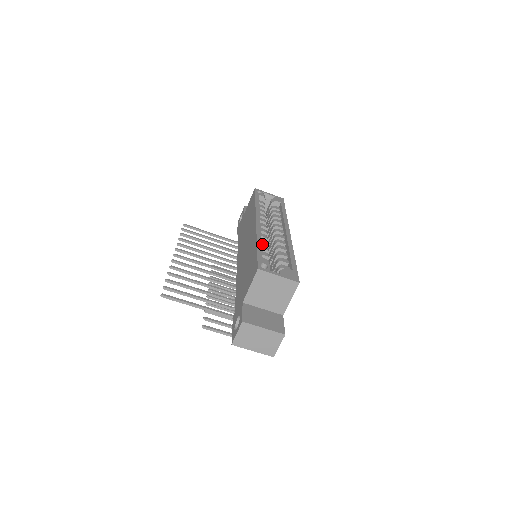
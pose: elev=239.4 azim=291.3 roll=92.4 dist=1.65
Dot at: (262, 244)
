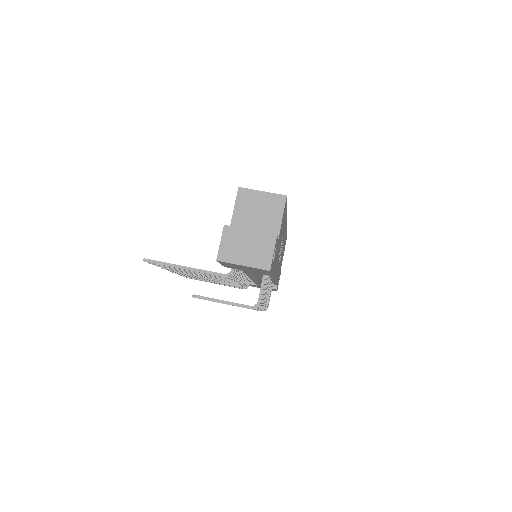
Dot at: occluded
